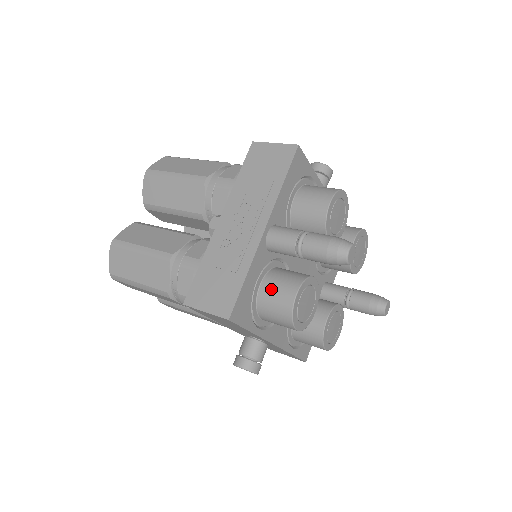
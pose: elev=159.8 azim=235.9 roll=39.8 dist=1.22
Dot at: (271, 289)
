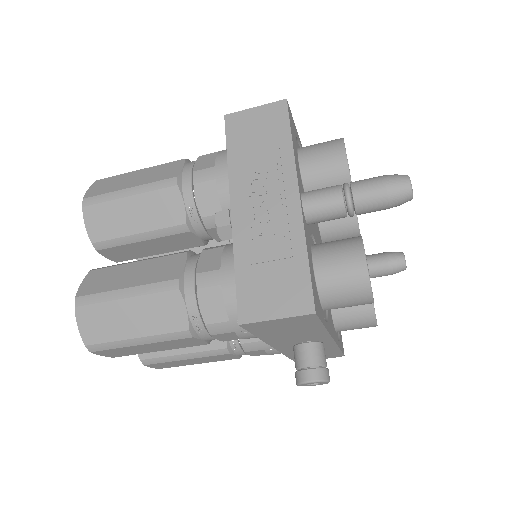
Dot at: (330, 265)
